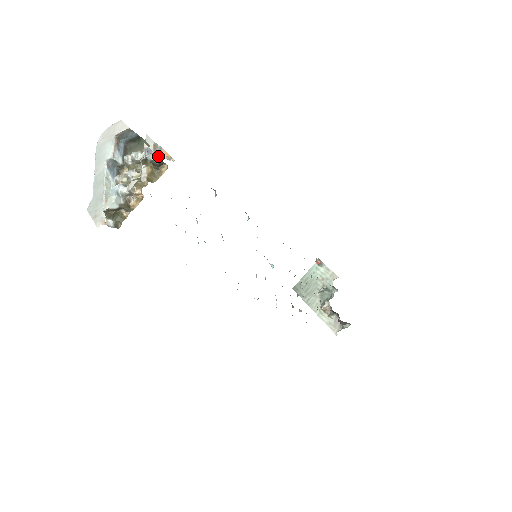
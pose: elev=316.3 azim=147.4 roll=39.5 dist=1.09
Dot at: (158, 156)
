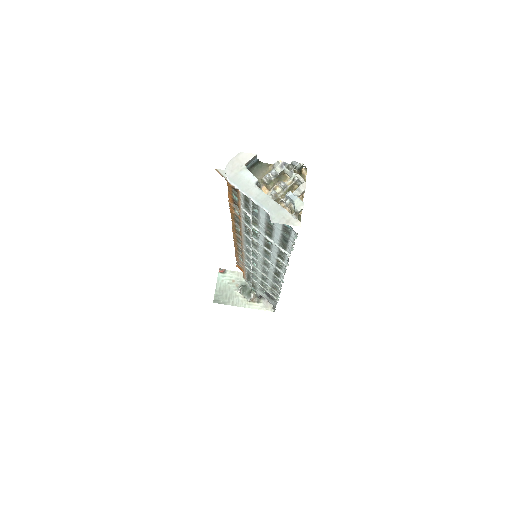
Dot at: occluded
